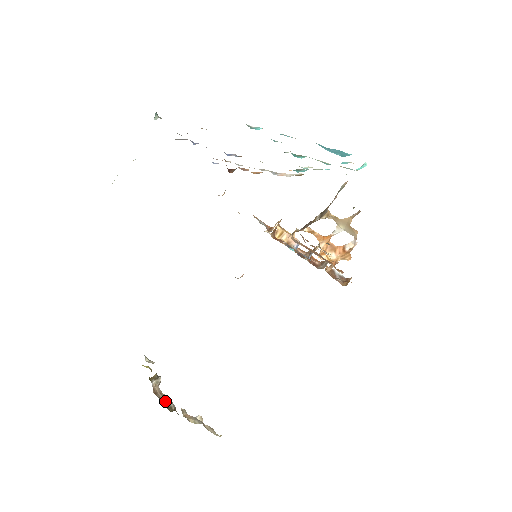
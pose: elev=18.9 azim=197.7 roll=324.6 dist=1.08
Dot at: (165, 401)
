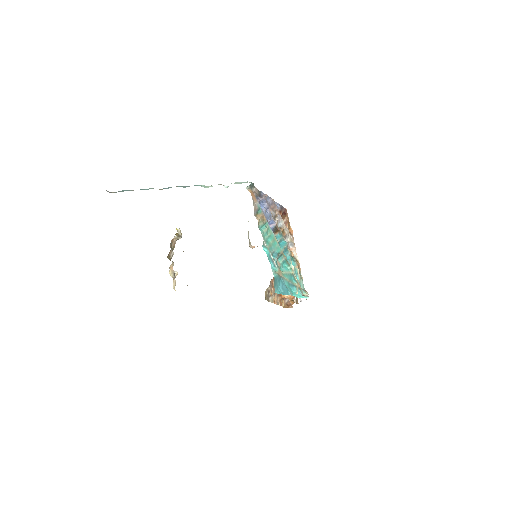
Dot at: (171, 251)
